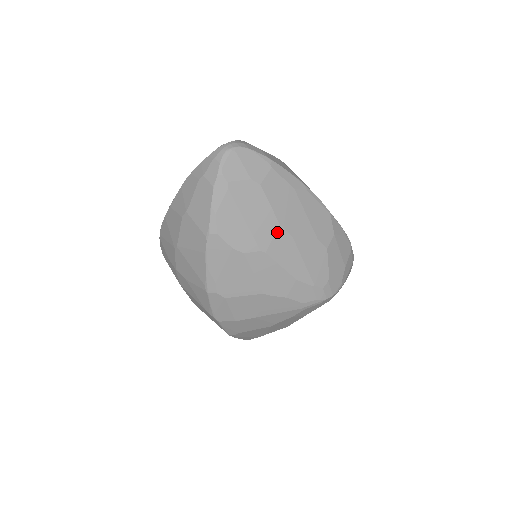
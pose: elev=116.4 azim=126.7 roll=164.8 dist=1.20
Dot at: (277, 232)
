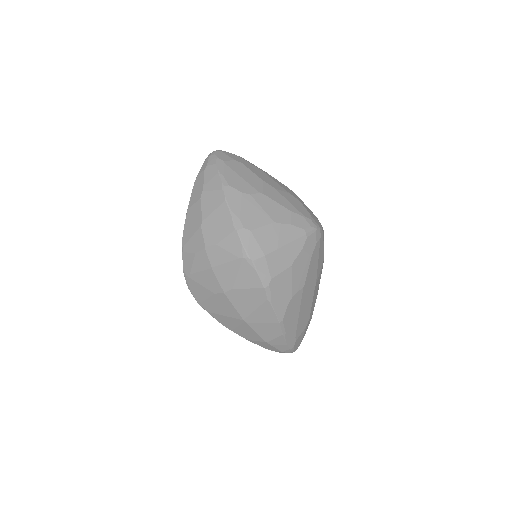
Dot at: (264, 185)
